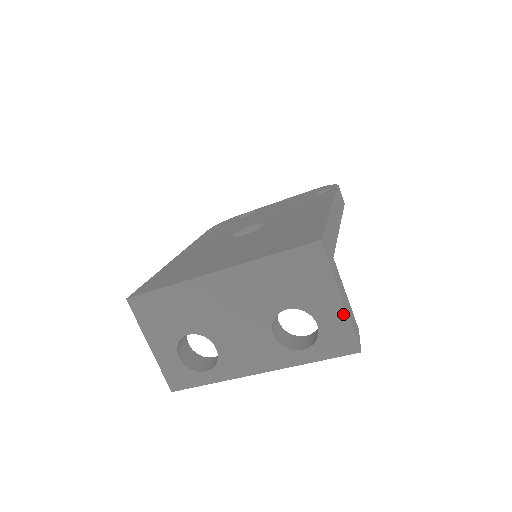
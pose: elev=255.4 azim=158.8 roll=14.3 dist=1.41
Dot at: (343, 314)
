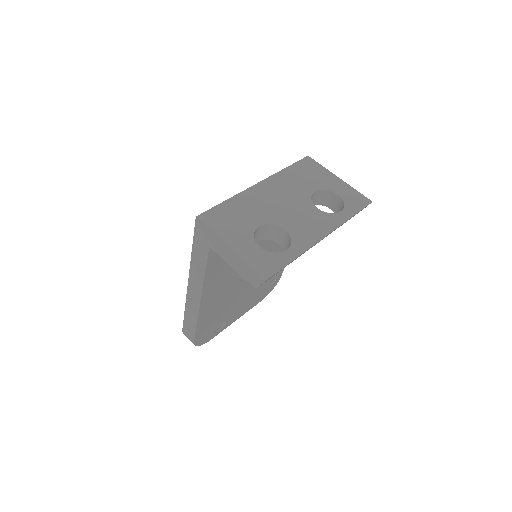
Dot at: (346, 185)
